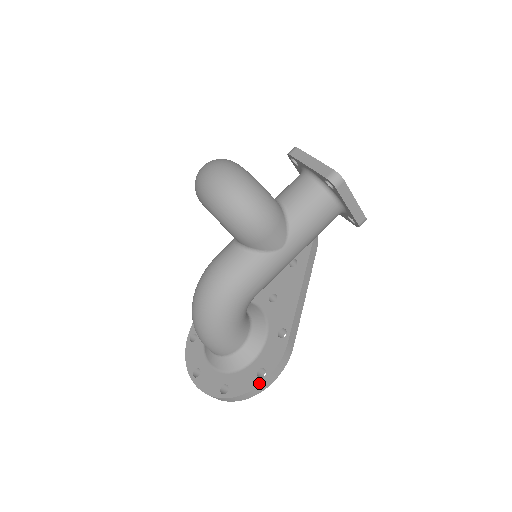
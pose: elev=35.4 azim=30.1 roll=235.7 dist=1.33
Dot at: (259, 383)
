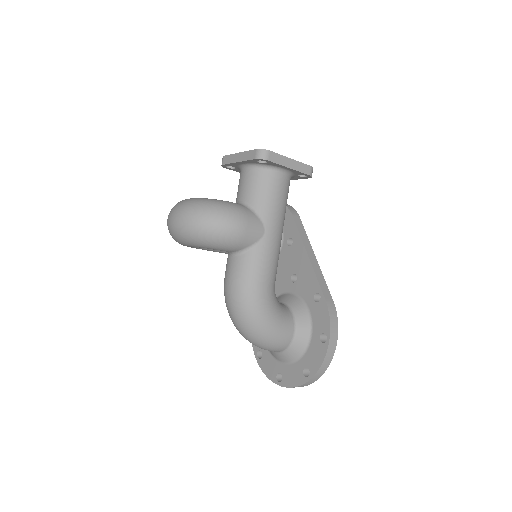
Dot at: (326, 347)
